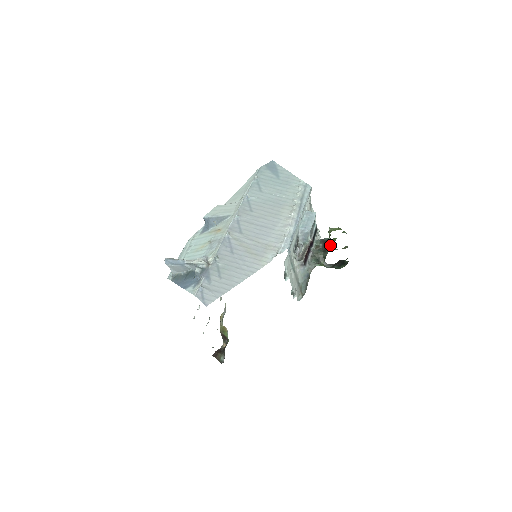
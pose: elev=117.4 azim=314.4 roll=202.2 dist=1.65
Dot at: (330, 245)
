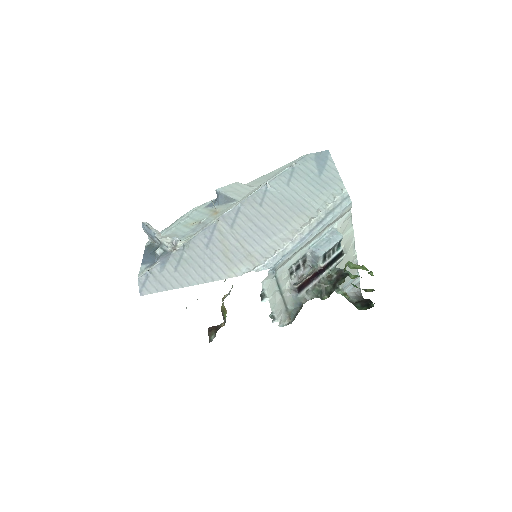
Dot at: (342, 282)
